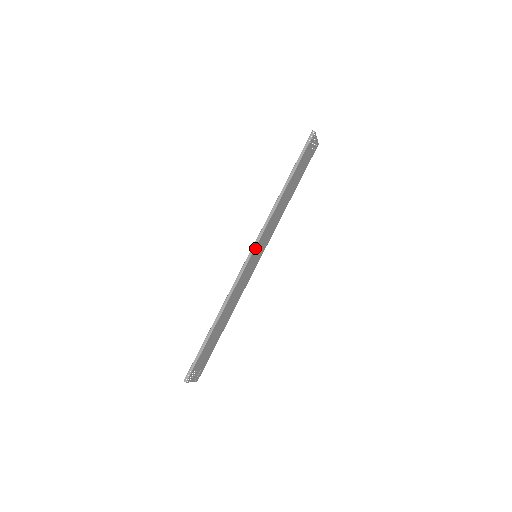
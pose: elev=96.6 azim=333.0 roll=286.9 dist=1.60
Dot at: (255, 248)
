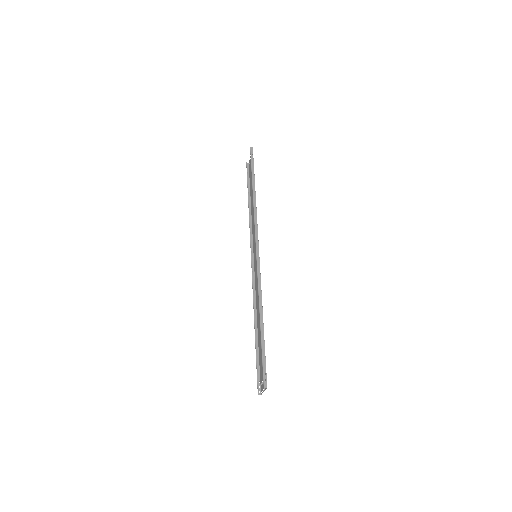
Dot at: (258, 245)
